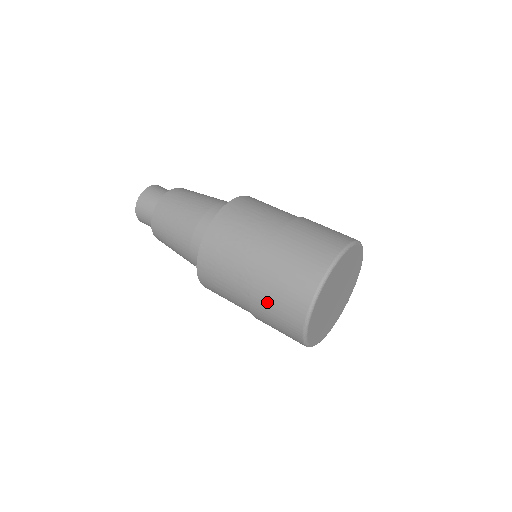
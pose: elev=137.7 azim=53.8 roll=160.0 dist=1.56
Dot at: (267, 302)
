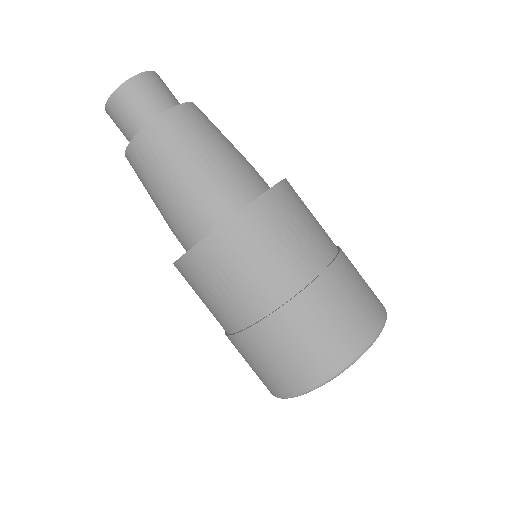
Dot at: occluded
